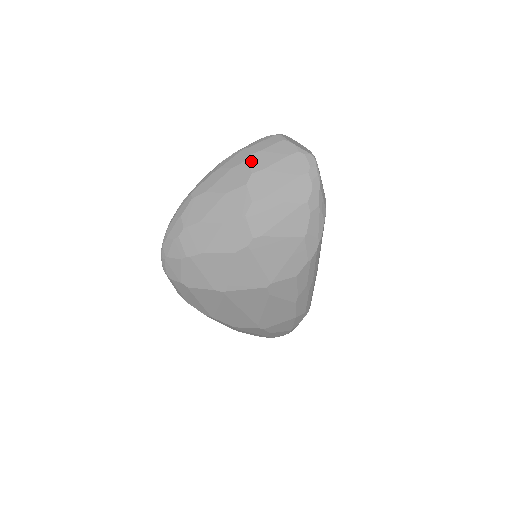
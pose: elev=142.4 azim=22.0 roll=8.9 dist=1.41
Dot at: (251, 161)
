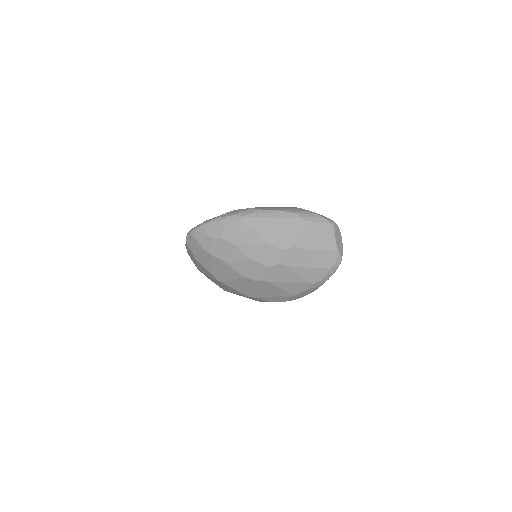
Dot at: (300, 236)
